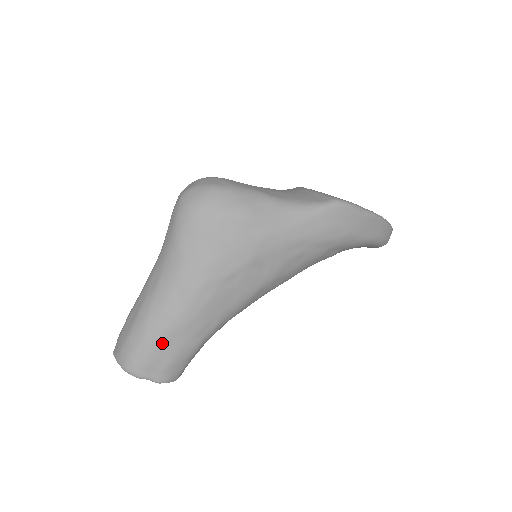
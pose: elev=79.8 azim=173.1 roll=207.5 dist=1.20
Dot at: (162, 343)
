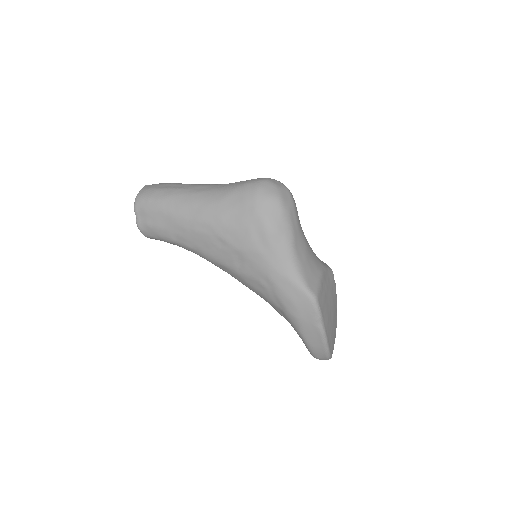
Dot at: (161, 214)
